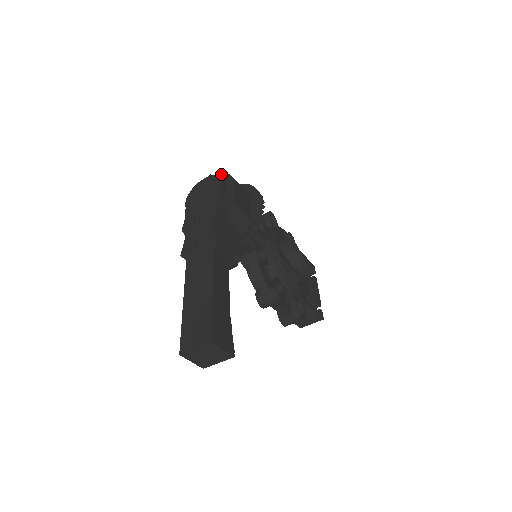
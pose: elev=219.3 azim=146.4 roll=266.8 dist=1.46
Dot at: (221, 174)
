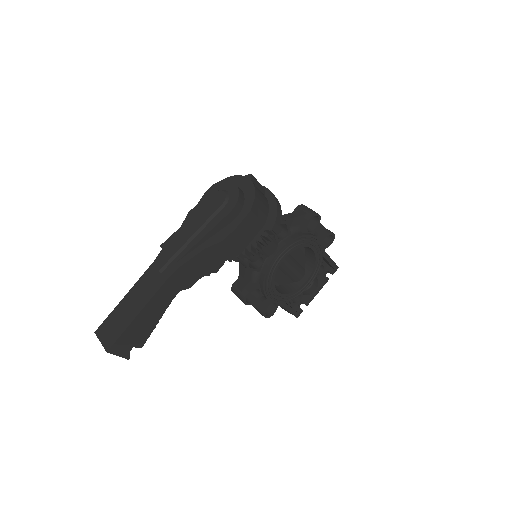
Dot at: (253, 188)
